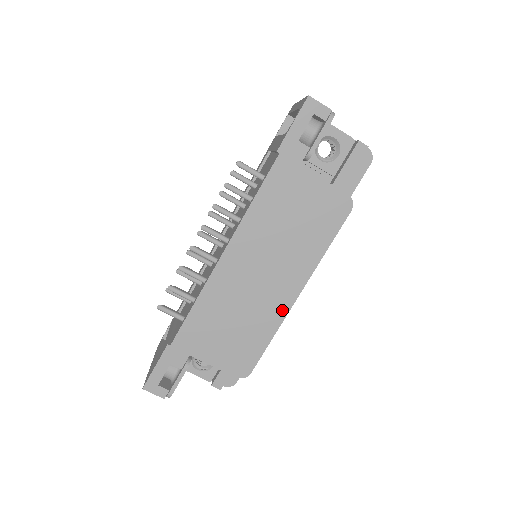
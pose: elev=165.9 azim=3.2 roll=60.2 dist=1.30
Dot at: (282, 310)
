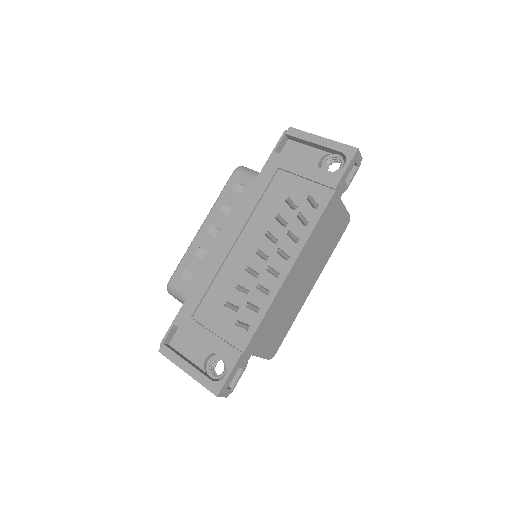
Dot at: (303, 302)
